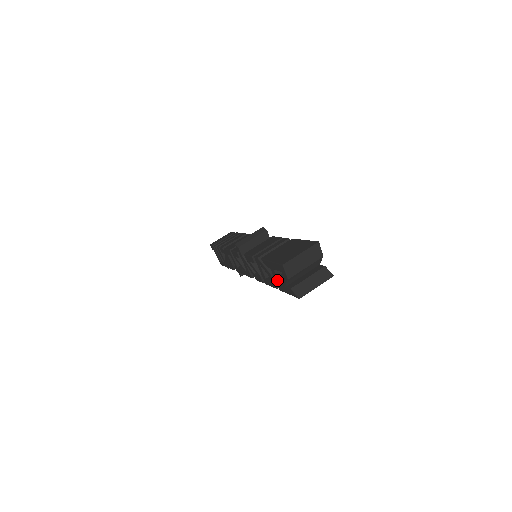
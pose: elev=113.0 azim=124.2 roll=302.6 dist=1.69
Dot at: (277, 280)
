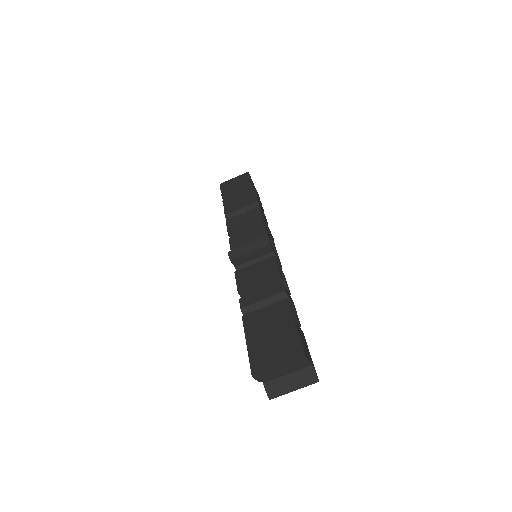
Dot at: occluded
